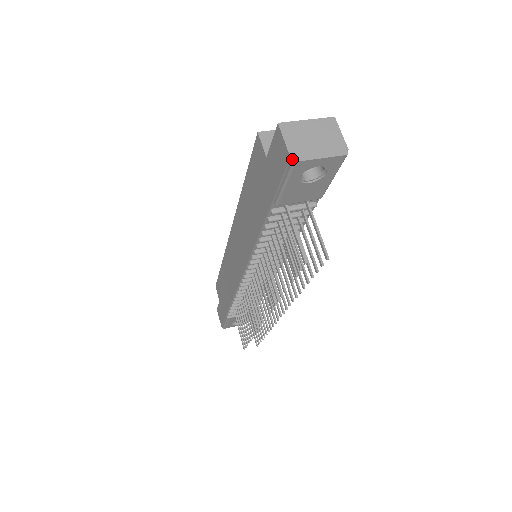
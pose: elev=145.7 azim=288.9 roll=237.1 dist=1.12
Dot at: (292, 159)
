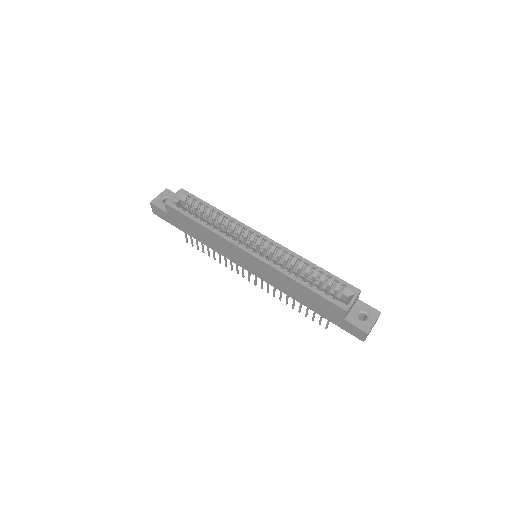
Dot at: occluded
